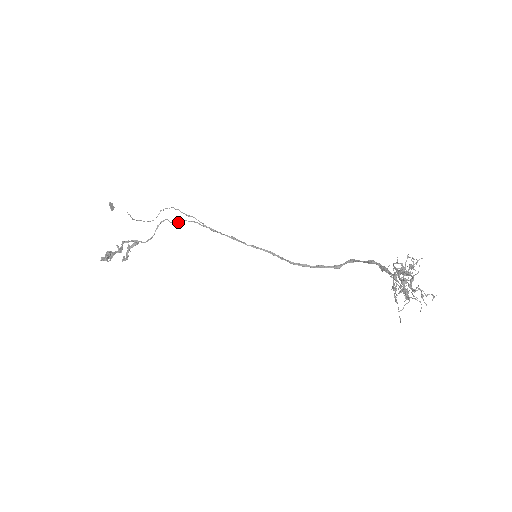
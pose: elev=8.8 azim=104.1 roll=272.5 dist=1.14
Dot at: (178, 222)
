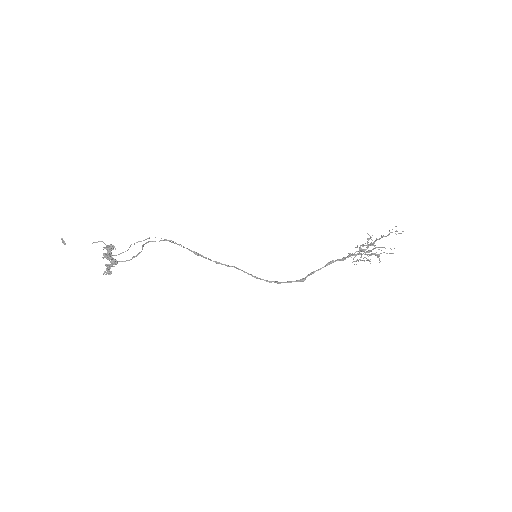
Dot at: (167, 240)
